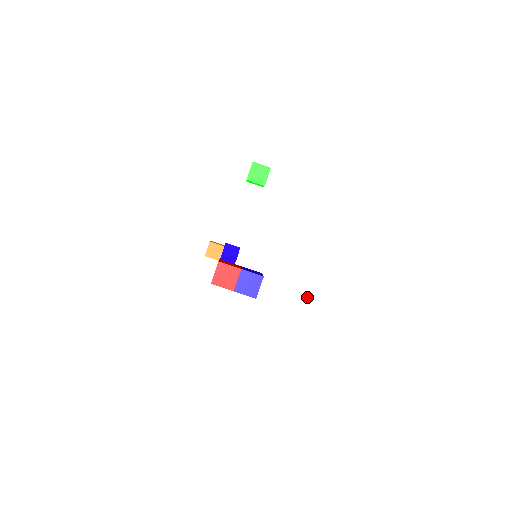
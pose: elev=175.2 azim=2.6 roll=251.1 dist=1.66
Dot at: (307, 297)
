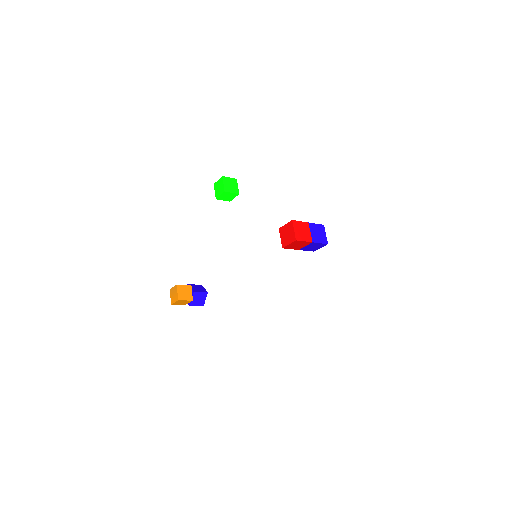
Dot at: (306, 278)
